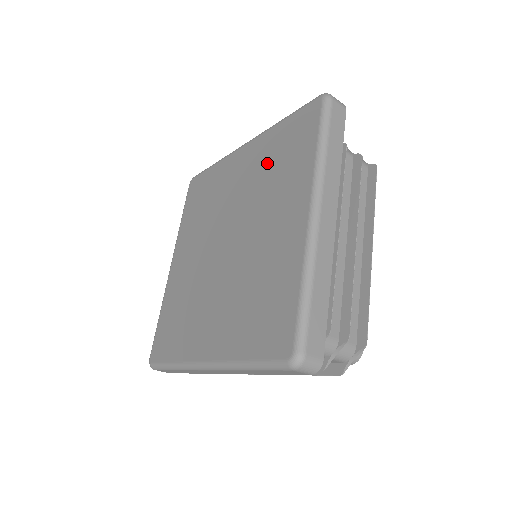
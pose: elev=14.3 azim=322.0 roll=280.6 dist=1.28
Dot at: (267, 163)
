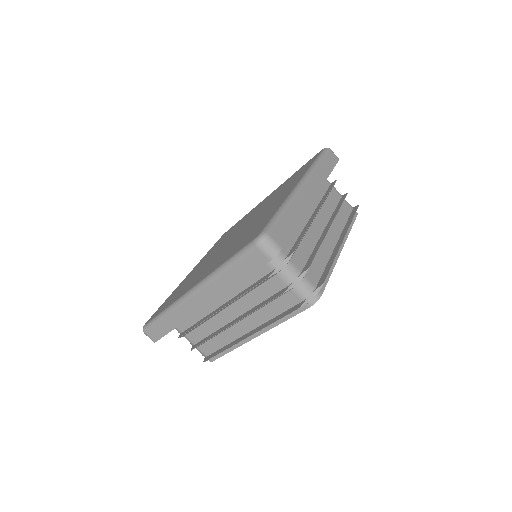
Dot at: (279, 190)
